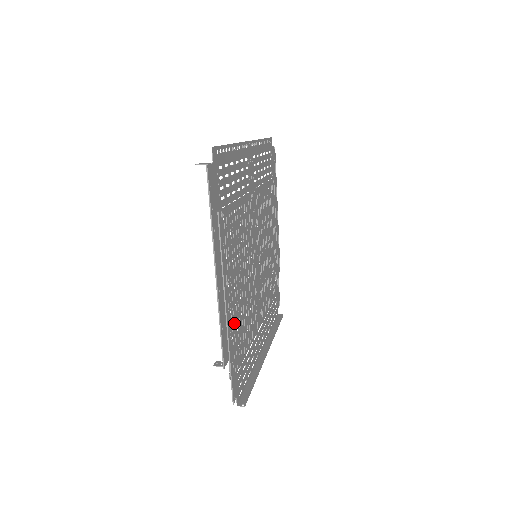
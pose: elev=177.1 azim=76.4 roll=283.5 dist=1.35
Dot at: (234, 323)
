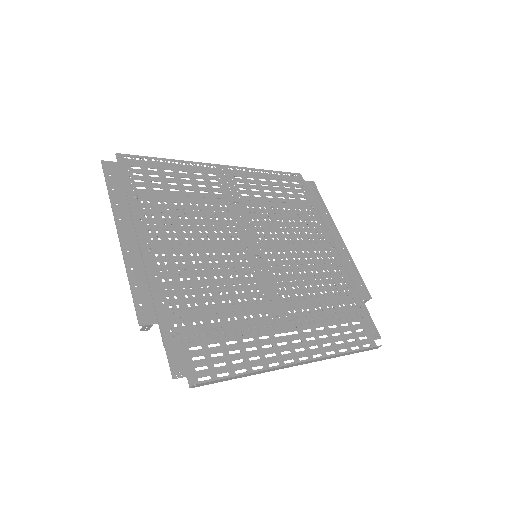
Dot at: (176, 294)
